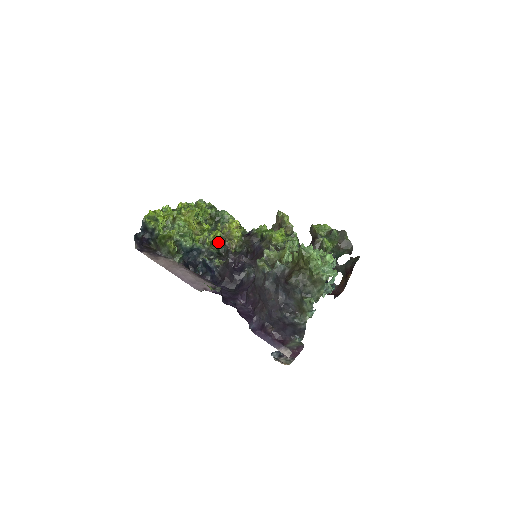
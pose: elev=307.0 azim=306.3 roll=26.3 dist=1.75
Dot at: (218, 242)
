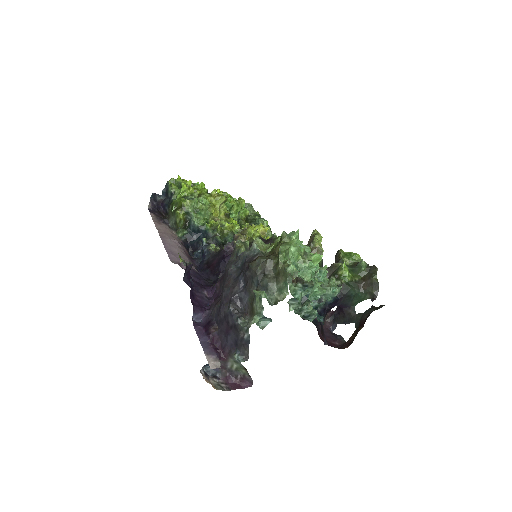
Dot at: (230, 234)
